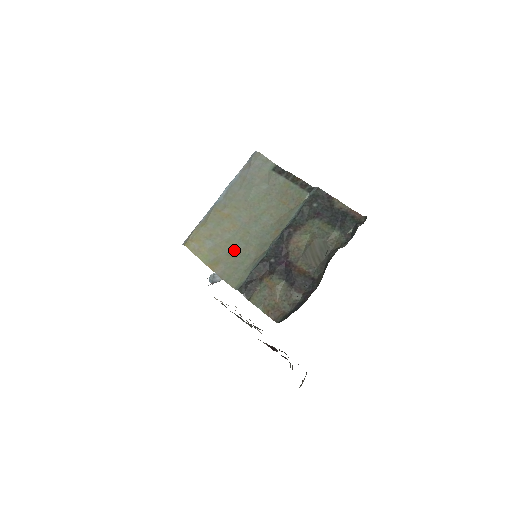
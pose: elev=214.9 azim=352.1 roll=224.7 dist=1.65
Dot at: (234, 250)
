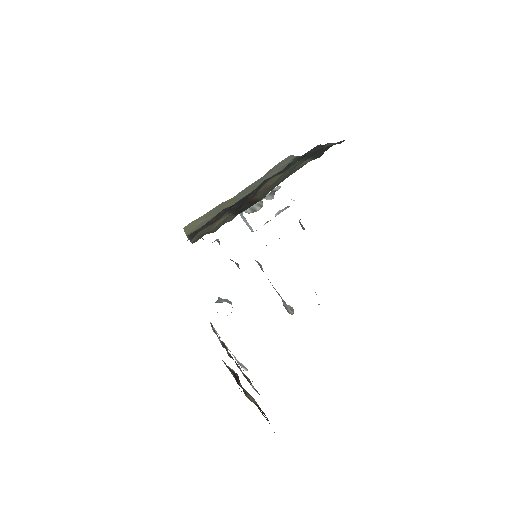
Dot at: occluded
